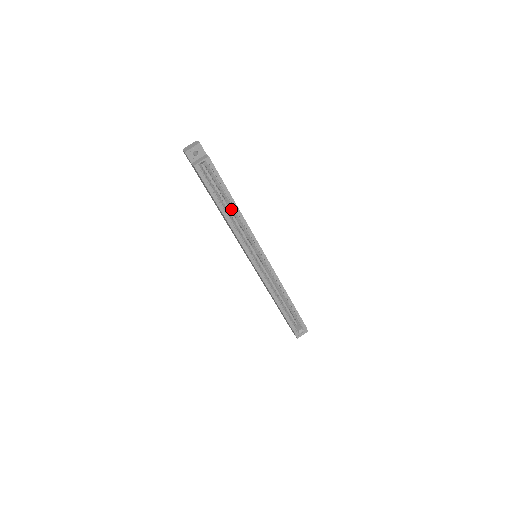
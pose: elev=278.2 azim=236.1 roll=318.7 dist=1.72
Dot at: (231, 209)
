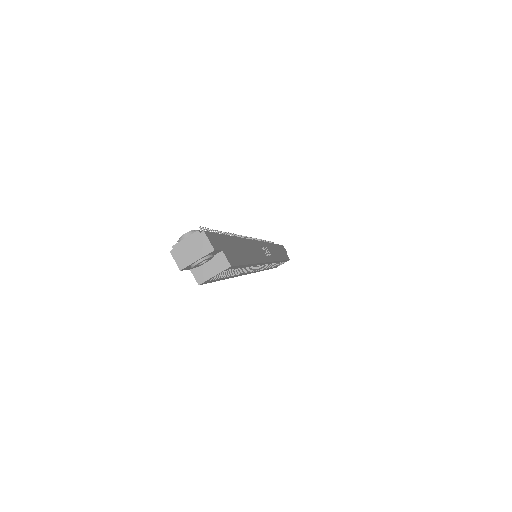
Dot at: occluded
